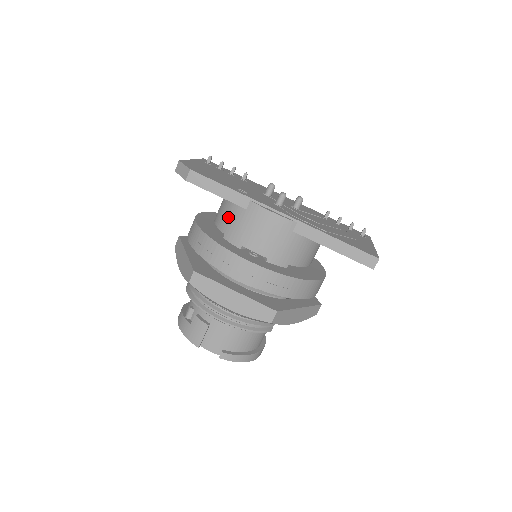
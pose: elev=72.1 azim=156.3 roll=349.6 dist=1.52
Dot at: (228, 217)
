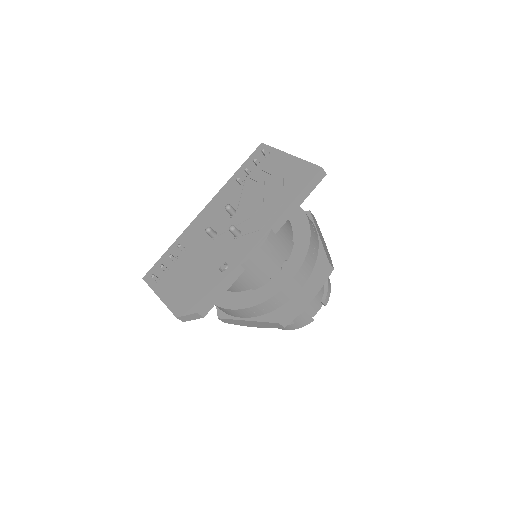
Dot at: (239, 284)
